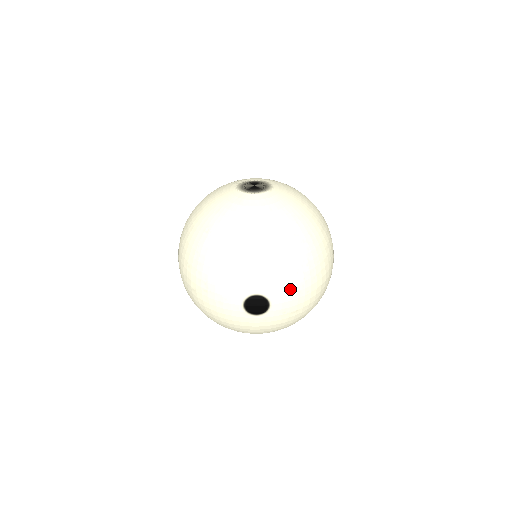
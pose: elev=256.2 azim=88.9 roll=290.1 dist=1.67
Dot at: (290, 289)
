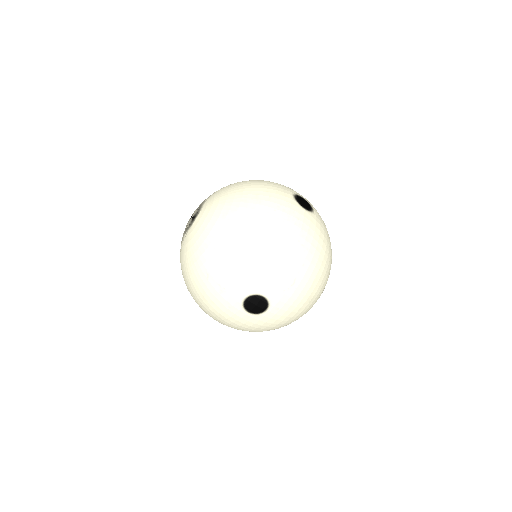
Dot at: (265, 273)
